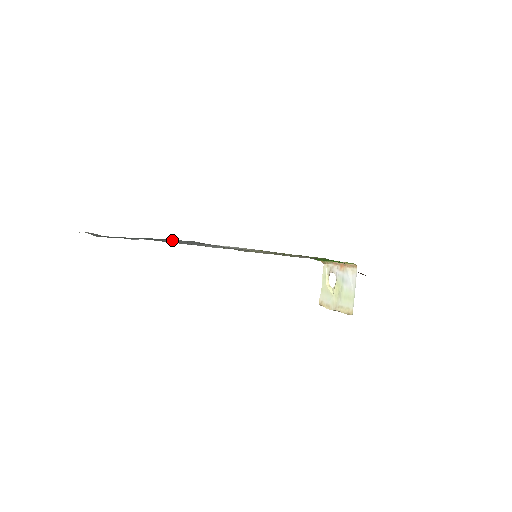
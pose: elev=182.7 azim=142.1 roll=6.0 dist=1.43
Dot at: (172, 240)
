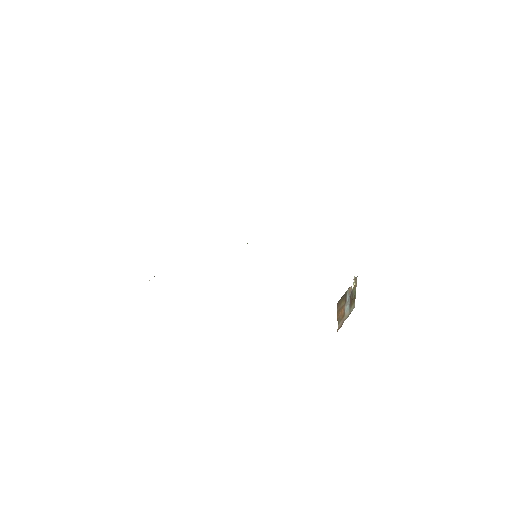
Dot at: occluded
